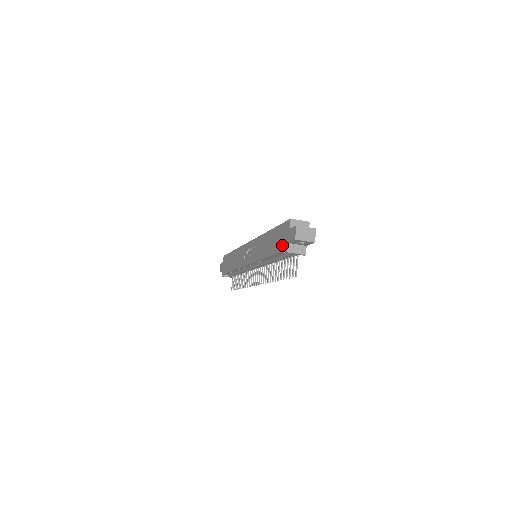
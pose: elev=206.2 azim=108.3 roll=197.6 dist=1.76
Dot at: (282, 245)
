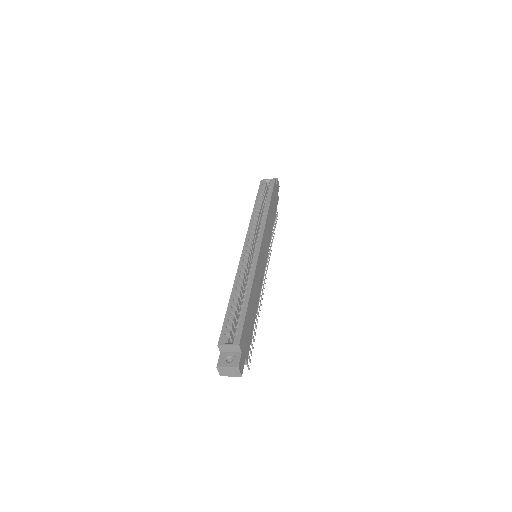
Dot at: occluded
